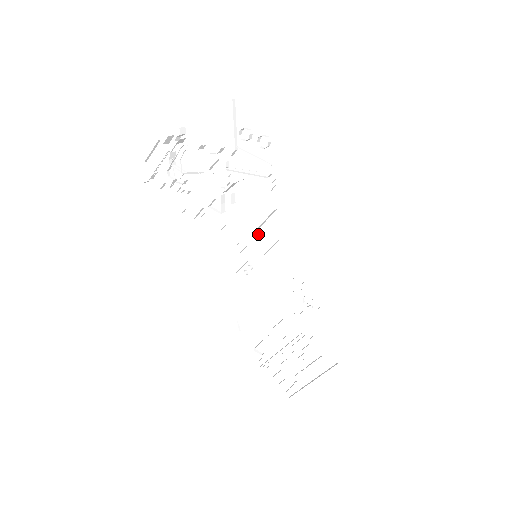
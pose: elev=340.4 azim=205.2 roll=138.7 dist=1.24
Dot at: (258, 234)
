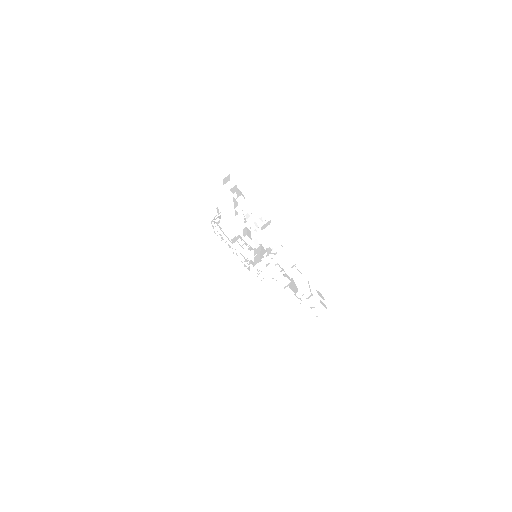
Dot at: occluded
